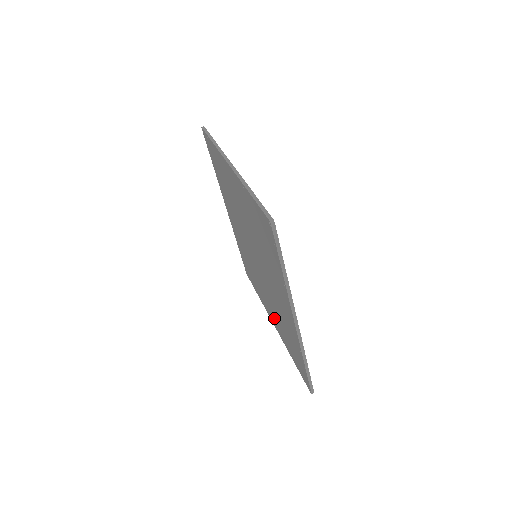
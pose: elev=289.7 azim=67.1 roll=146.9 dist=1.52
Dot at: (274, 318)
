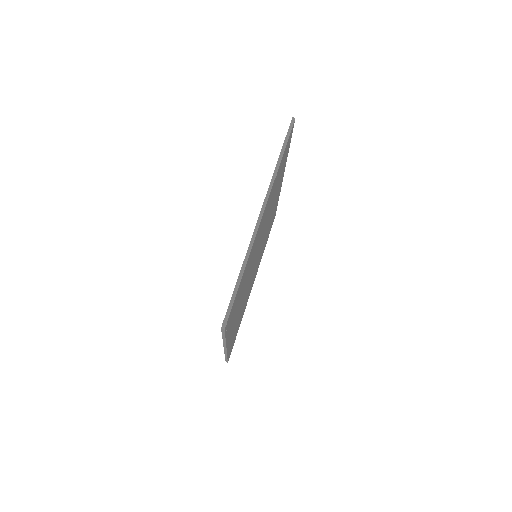
Dot at: occluded
